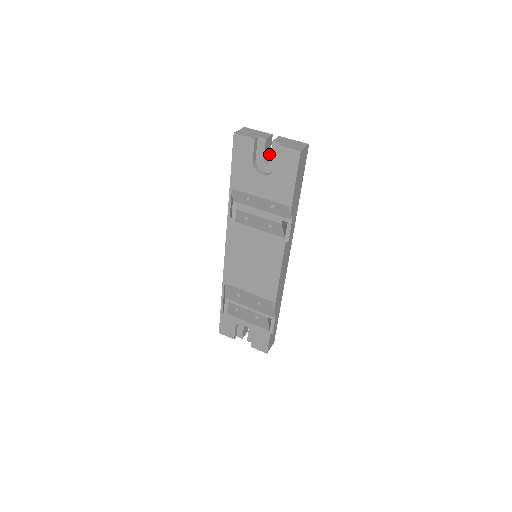
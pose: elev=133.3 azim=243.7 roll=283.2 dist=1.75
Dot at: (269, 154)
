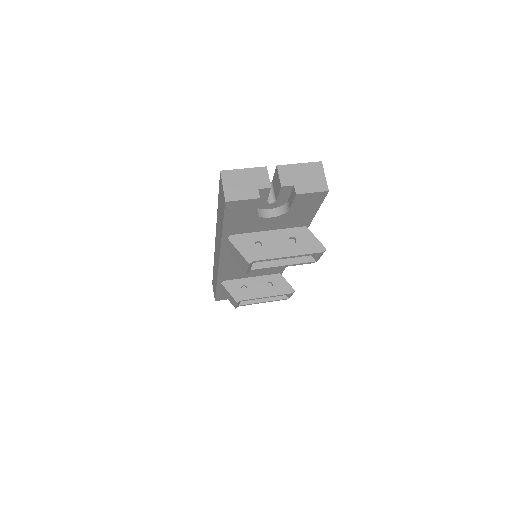
Dot at: occluded
